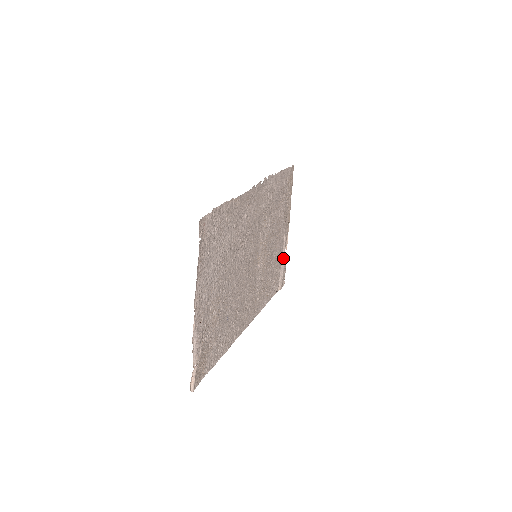
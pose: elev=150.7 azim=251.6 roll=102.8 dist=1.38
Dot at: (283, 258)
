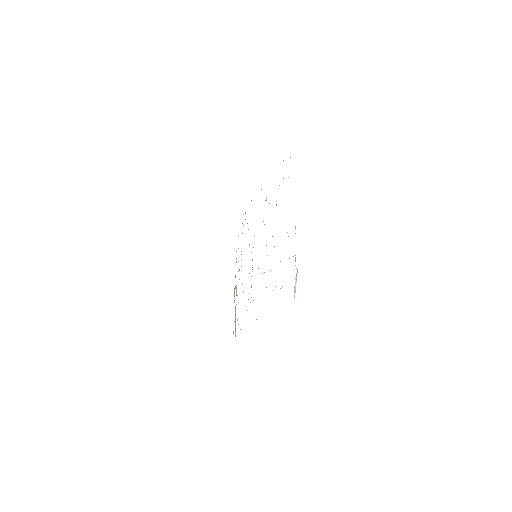
Dot at: occluded
